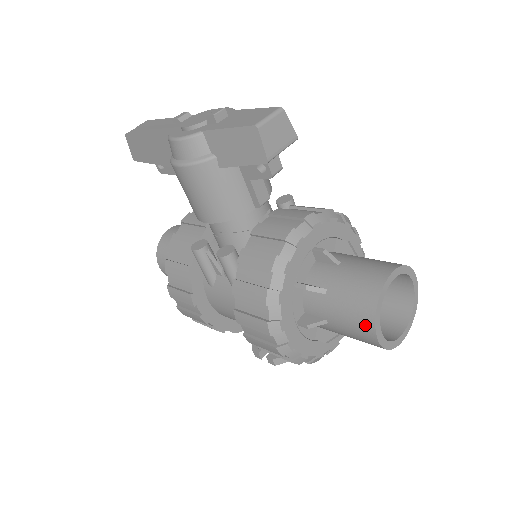
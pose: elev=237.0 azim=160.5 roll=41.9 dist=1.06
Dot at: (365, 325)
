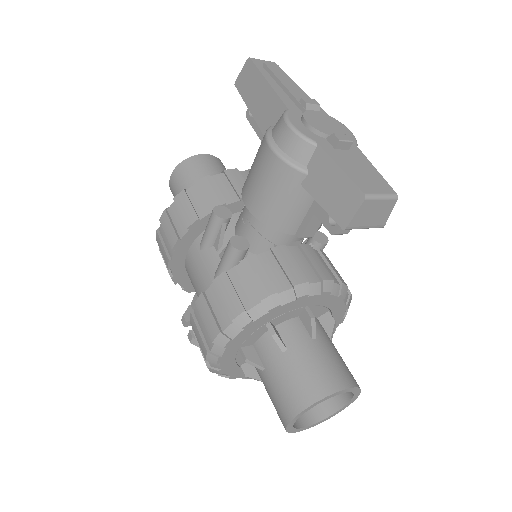
Dot at: (290, 406)
